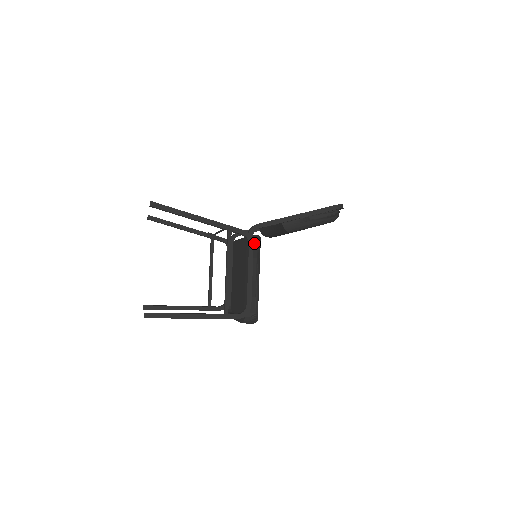
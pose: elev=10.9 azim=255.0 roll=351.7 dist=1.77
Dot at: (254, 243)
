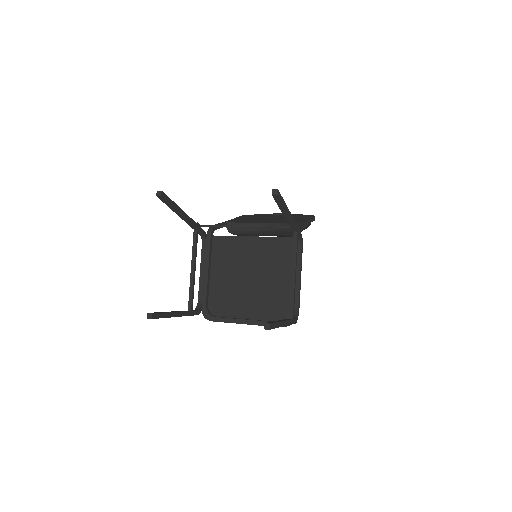
Dot at: occluded
